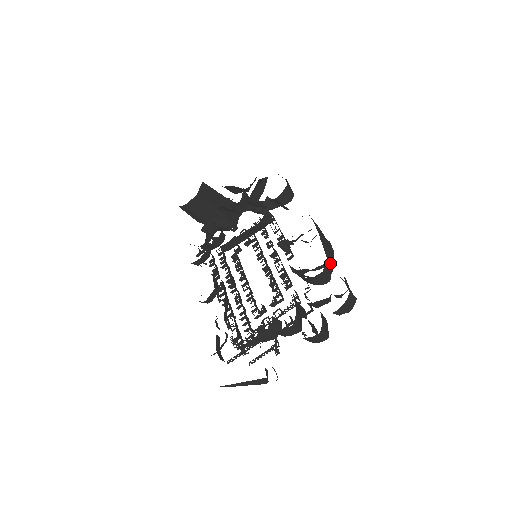
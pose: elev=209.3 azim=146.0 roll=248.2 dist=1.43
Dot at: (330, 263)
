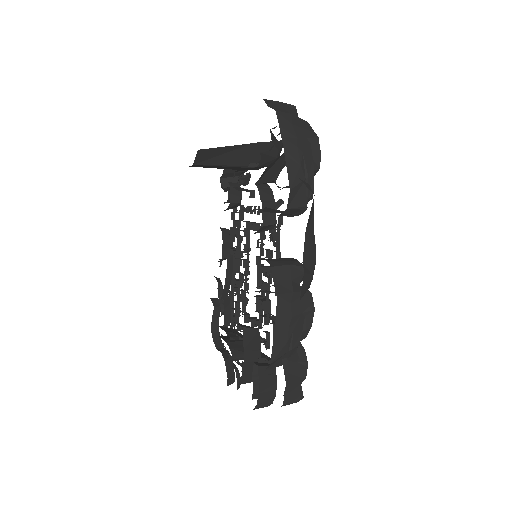
Dot at: (286, 355)
